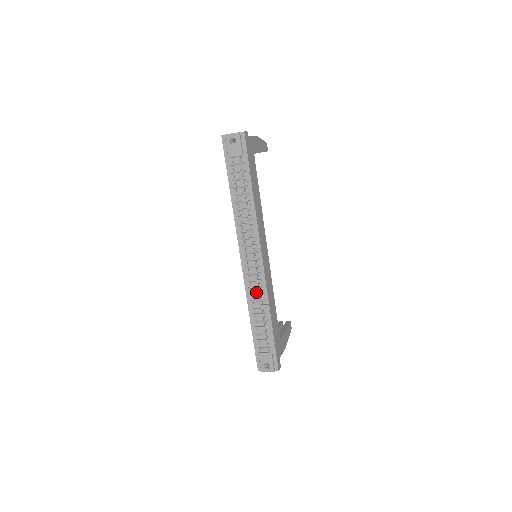
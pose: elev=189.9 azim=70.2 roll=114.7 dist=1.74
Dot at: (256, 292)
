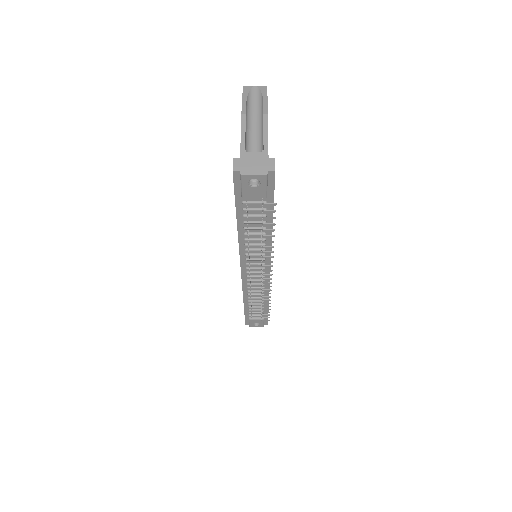
Dot at: (256, 289)
